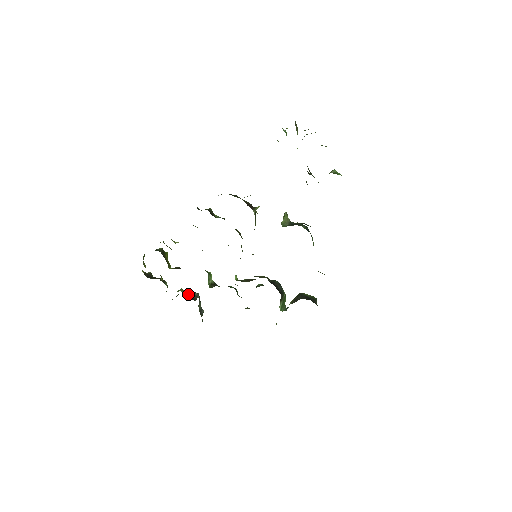
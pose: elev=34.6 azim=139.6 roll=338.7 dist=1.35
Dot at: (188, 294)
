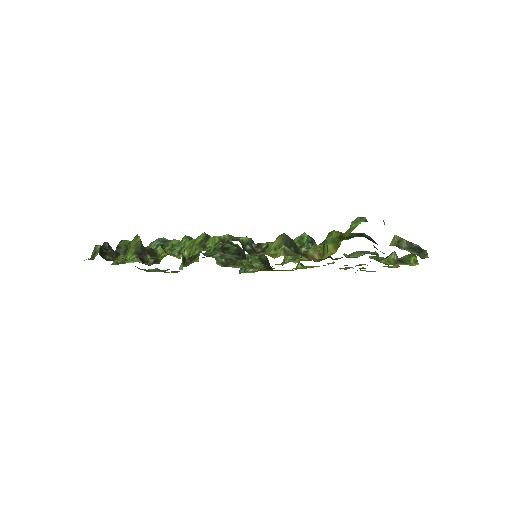
Dot at: occluded
